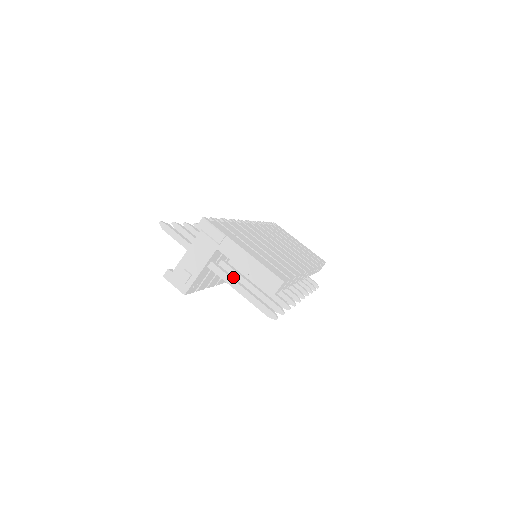
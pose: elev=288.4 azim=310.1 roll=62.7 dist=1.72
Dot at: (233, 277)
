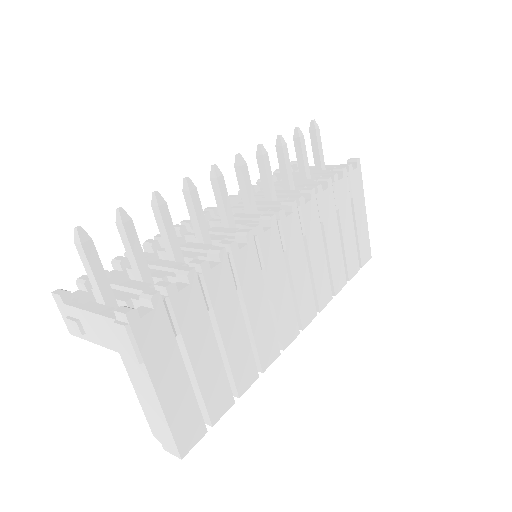
Dot at: occluded
